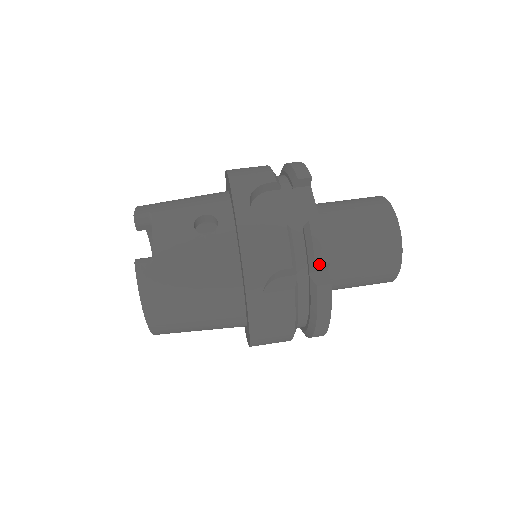
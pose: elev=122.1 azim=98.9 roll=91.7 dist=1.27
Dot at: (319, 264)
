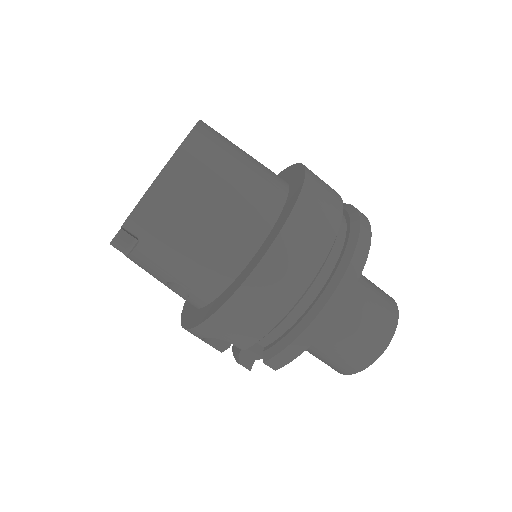
Dot at: occluded
